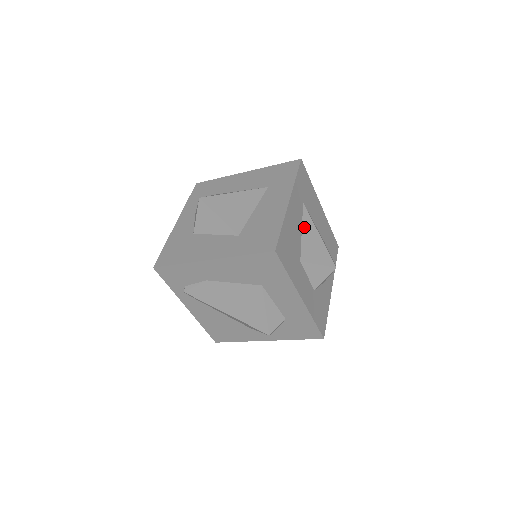
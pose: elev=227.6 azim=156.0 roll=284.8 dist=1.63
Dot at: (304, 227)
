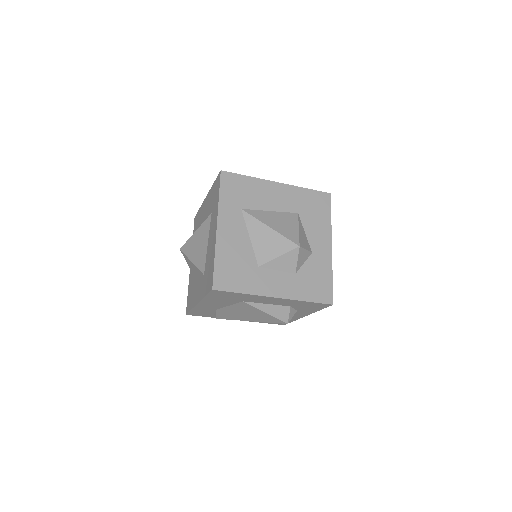
Dot at: (251, 232)
